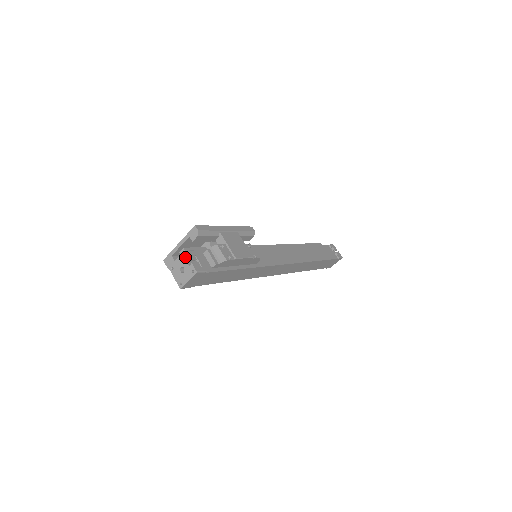
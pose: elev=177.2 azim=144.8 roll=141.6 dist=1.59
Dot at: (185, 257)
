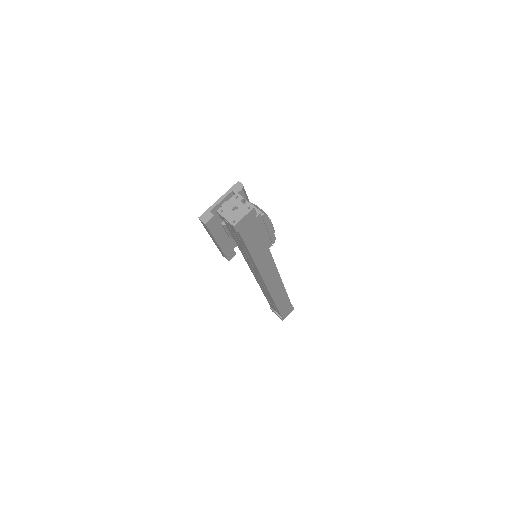
Dot at: (238, 197)
